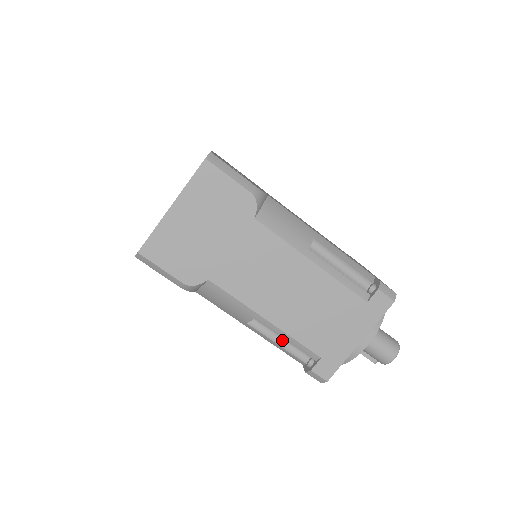
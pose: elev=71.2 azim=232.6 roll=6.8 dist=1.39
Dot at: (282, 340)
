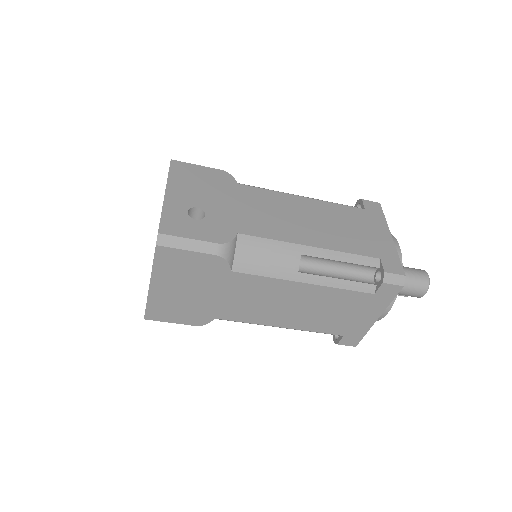
Dot at: occluded
